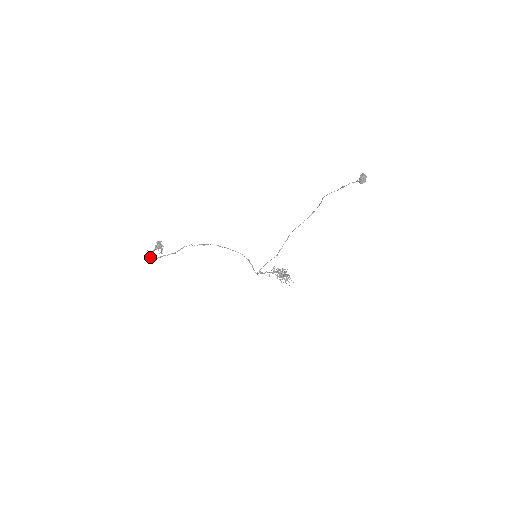
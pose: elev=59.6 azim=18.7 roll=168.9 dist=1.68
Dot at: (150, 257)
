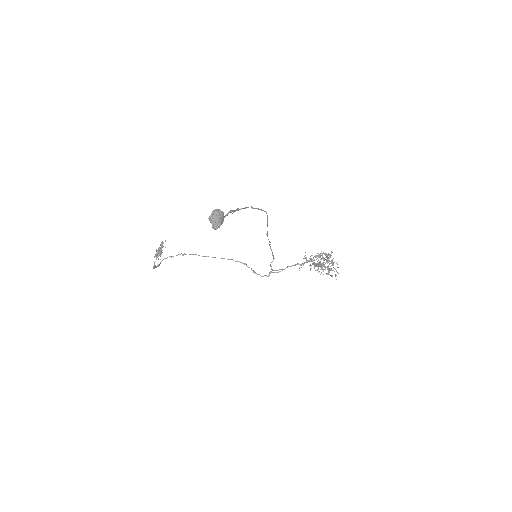
Dot at: (154, 263)
